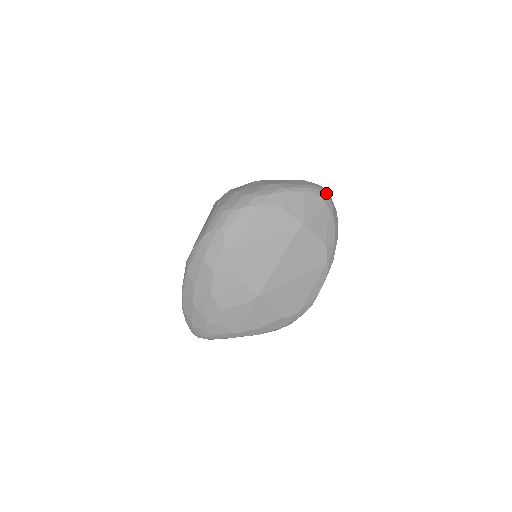
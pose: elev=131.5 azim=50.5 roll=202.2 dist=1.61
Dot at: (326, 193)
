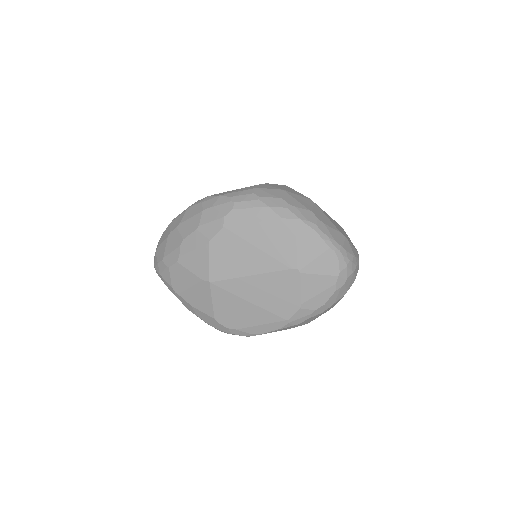
Dot at: (351, 269)
